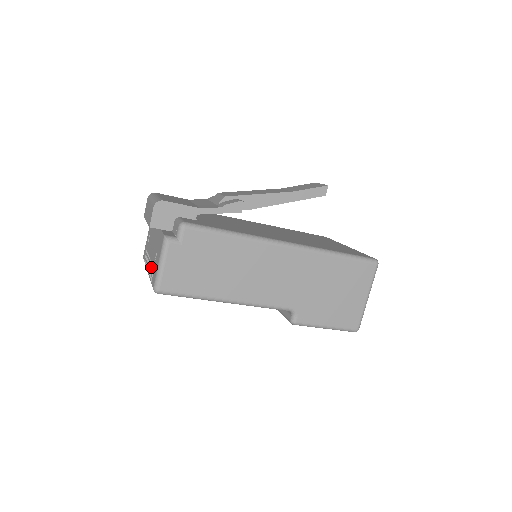
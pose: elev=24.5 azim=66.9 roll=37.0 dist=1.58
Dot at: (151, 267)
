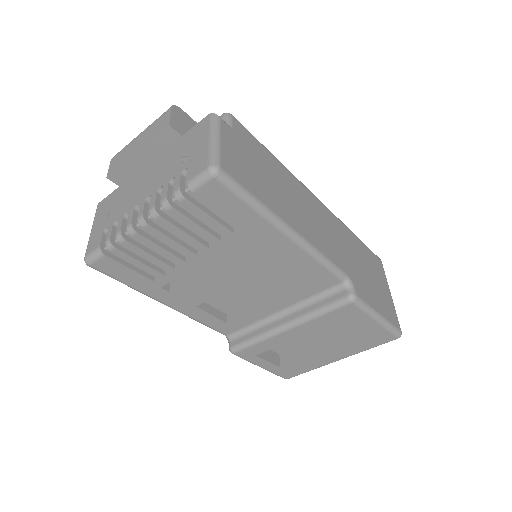
Dot at: (165, 186)
